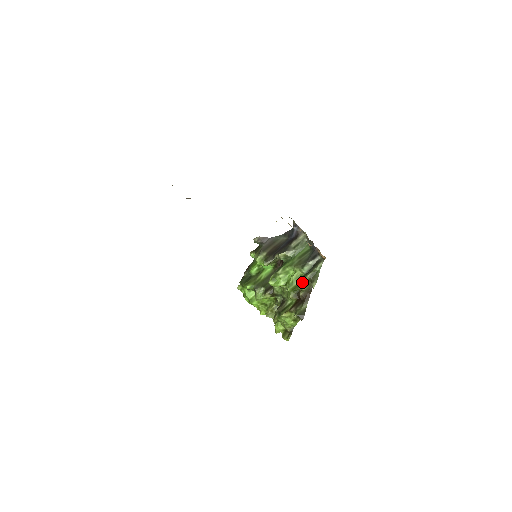
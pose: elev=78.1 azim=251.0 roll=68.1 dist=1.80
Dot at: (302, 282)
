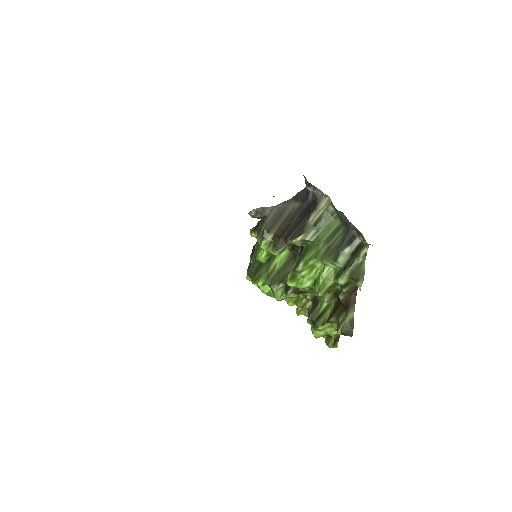
Dot at: (339, 283)
